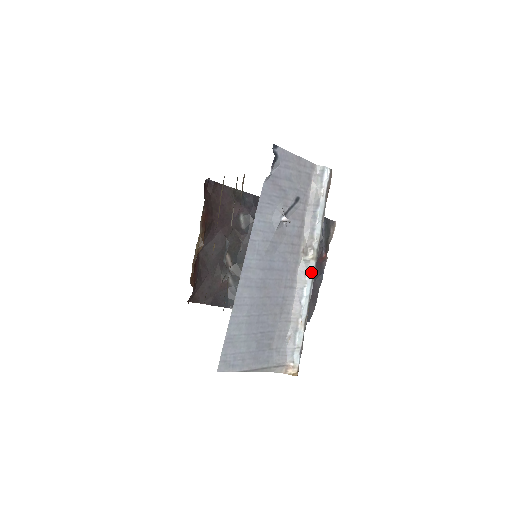
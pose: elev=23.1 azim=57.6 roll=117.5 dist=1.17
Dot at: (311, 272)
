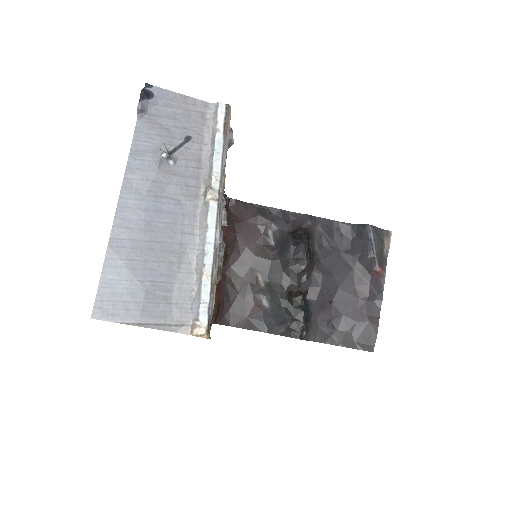
Dot at: (213, 215)
